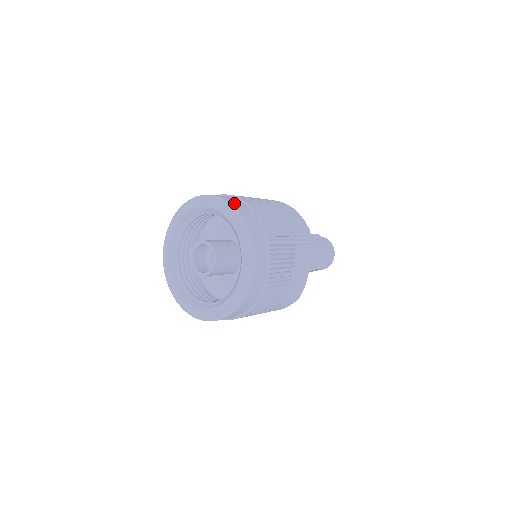
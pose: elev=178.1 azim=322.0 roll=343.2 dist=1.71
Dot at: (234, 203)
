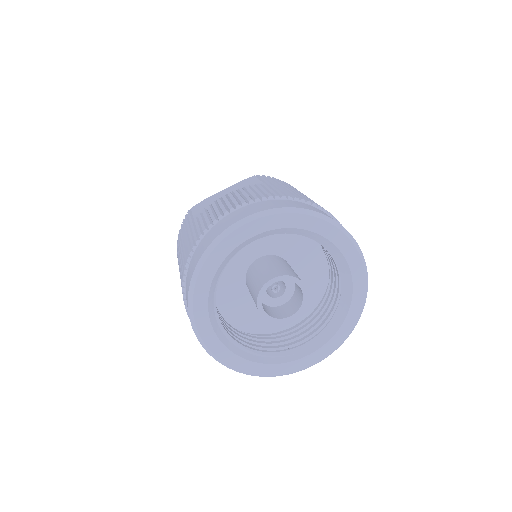
Dot at: occluded
